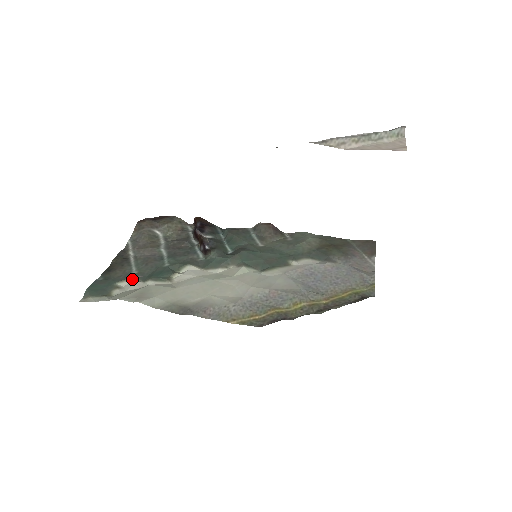
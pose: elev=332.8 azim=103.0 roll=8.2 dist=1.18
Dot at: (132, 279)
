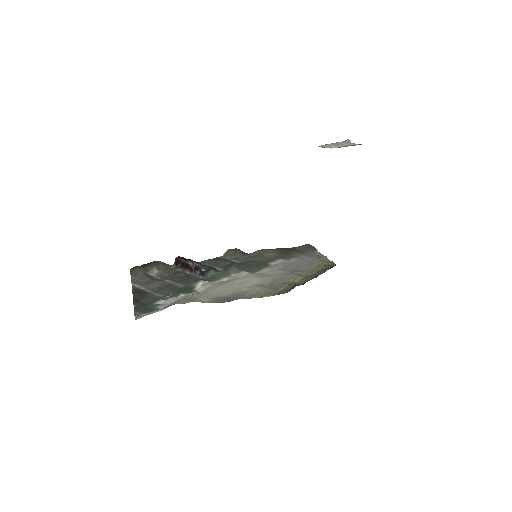
Dot at: (164, 299)
